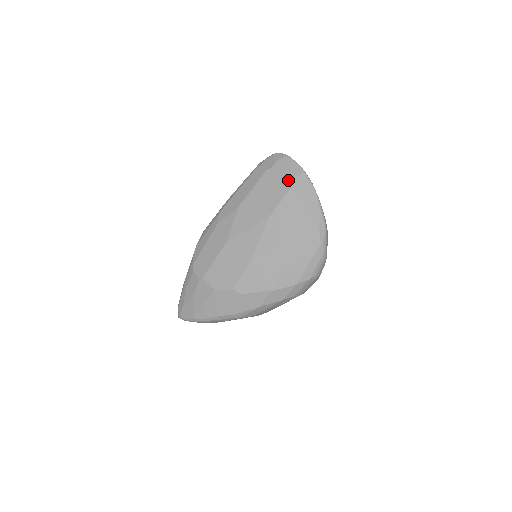
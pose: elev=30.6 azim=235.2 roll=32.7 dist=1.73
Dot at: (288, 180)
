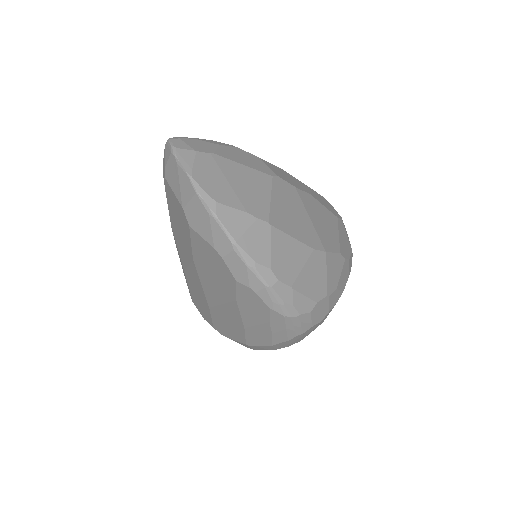
Dot at: (182, 209)
